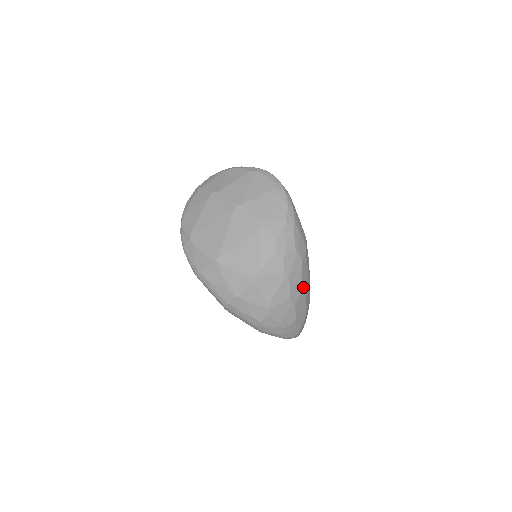
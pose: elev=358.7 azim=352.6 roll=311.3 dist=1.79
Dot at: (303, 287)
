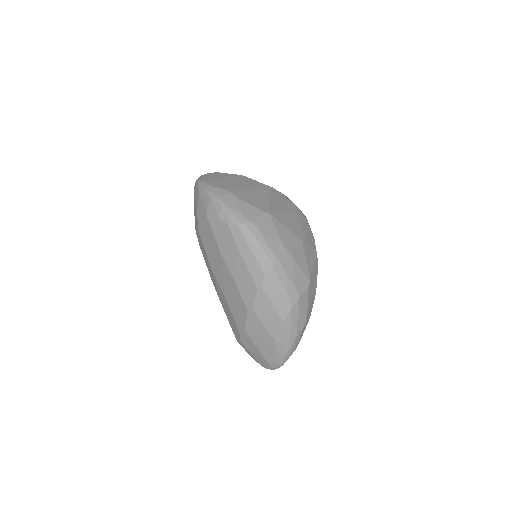
Dot at: occluded
